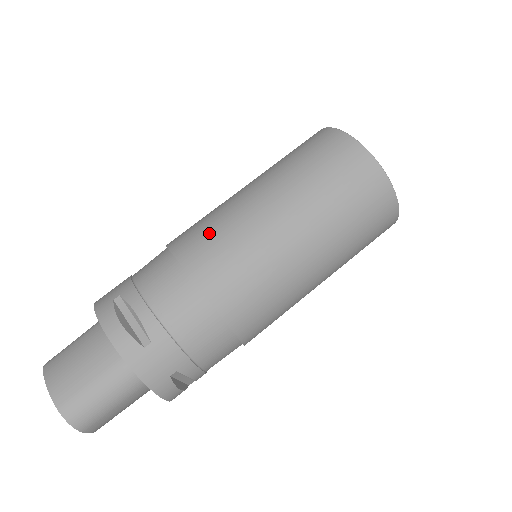
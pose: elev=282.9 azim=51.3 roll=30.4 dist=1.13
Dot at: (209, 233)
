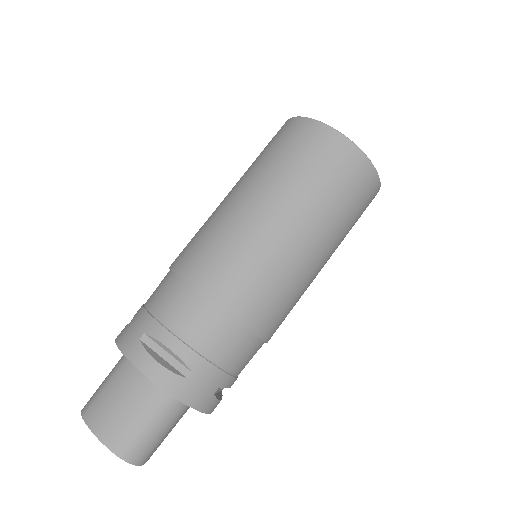
Dot at: (217, 252)
